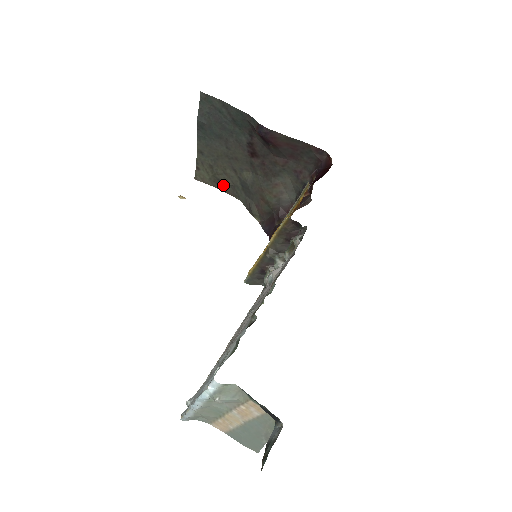
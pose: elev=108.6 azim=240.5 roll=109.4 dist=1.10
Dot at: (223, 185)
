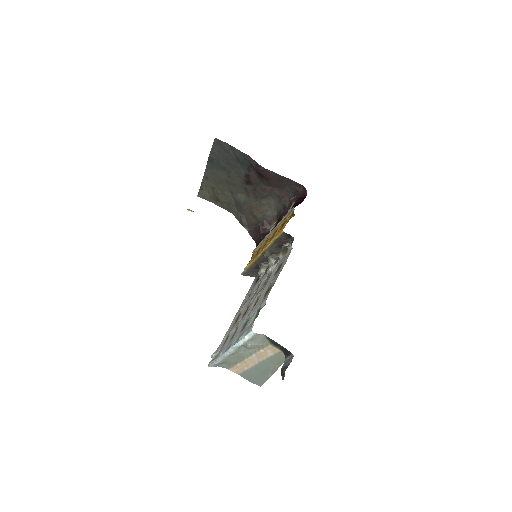
Dot at: (220, 202)
